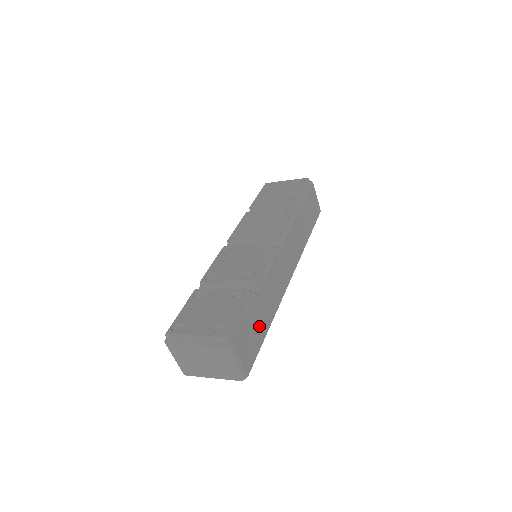
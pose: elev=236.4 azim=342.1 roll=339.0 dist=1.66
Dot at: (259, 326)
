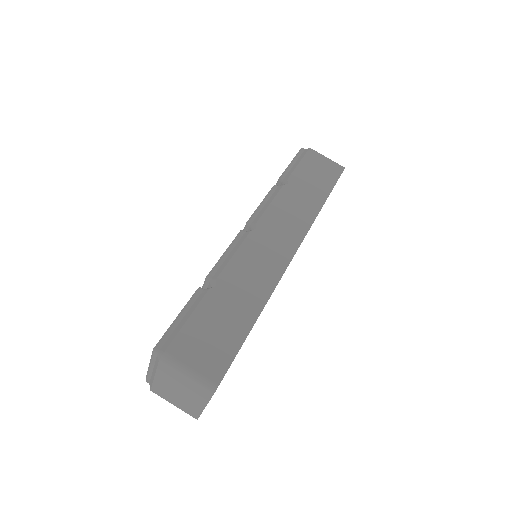
Dot at: (229, 322)
